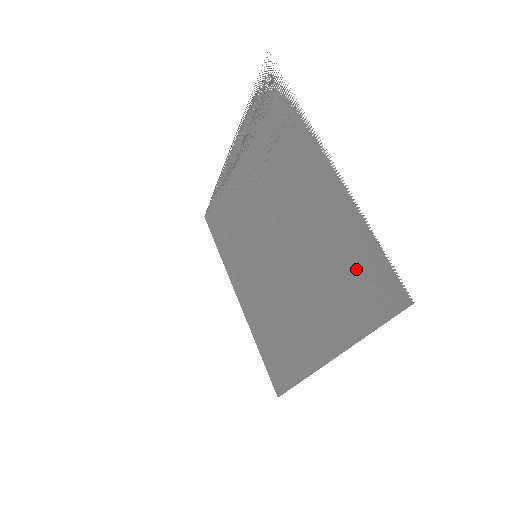
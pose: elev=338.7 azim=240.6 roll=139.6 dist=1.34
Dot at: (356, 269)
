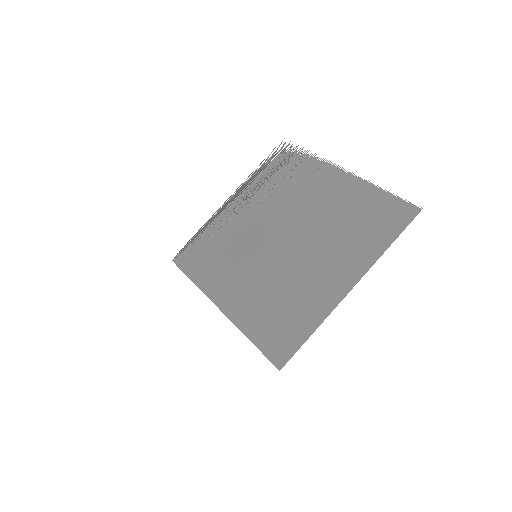
Dot at: (373, 213)
